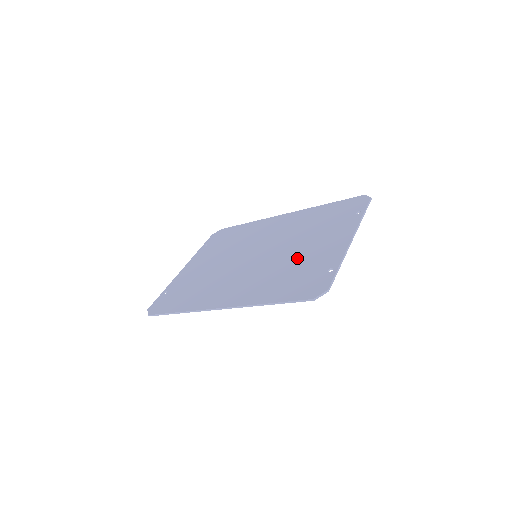
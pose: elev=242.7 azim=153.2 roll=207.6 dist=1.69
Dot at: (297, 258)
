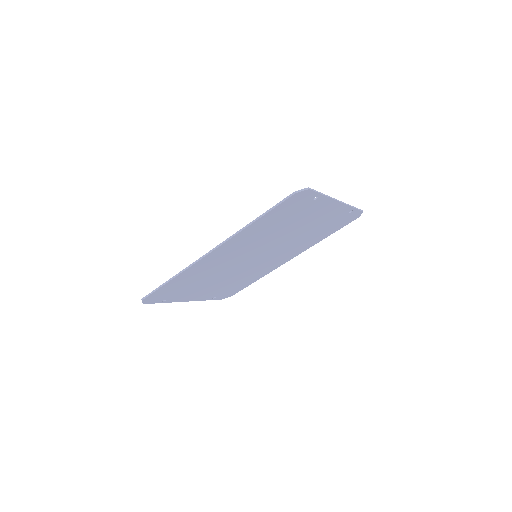
Dot at: (290, 225)
